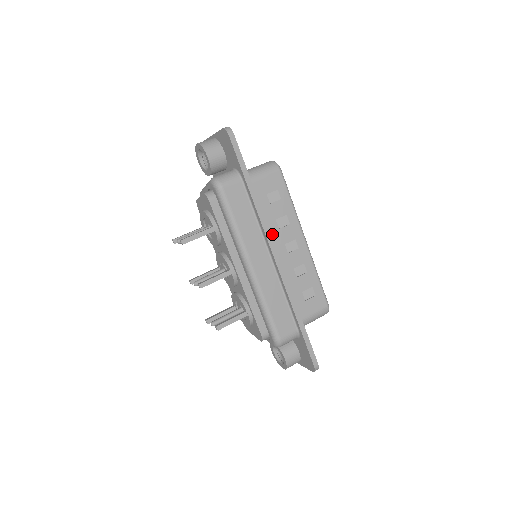
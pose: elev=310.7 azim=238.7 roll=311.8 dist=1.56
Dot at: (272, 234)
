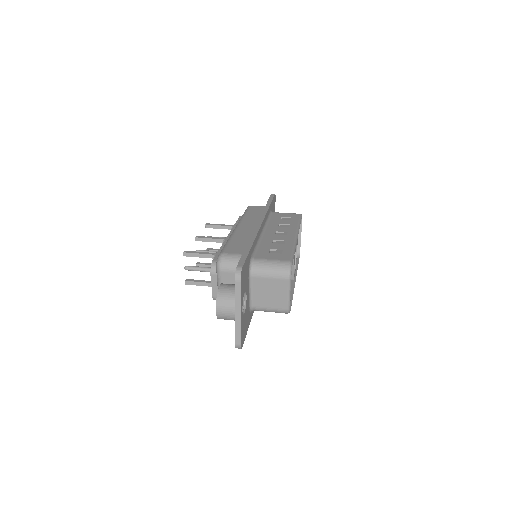
Dot at: (270, 227)
